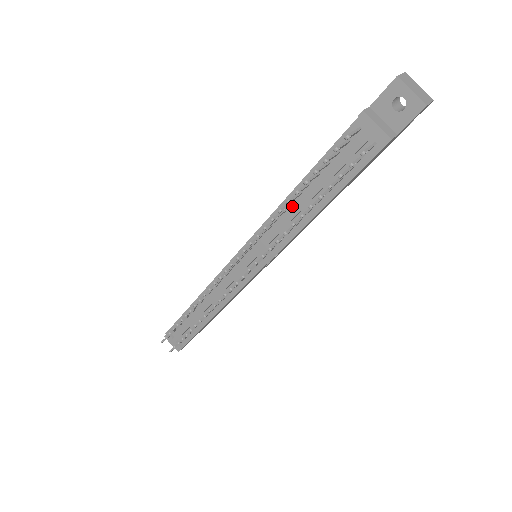
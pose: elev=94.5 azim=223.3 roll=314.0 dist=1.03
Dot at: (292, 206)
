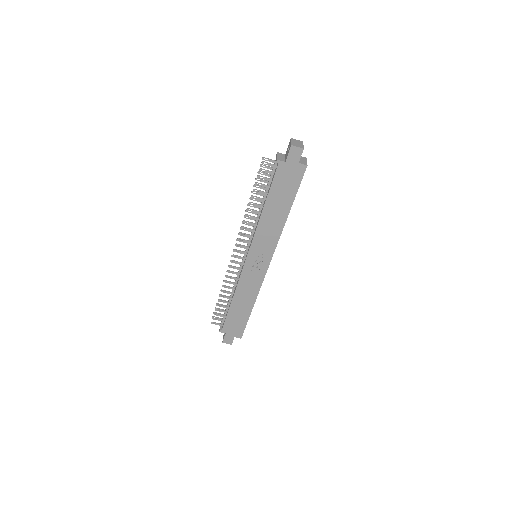
Dot at: occluded
